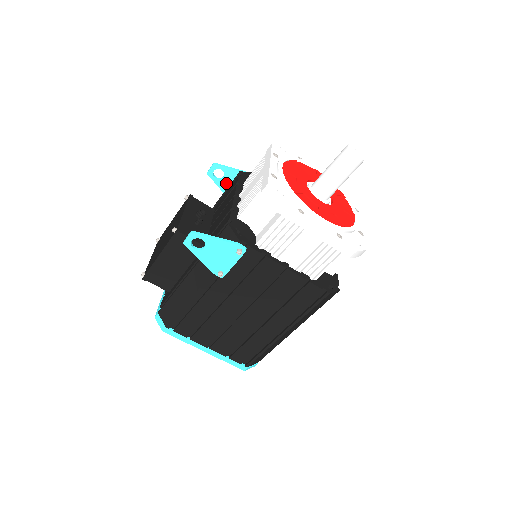
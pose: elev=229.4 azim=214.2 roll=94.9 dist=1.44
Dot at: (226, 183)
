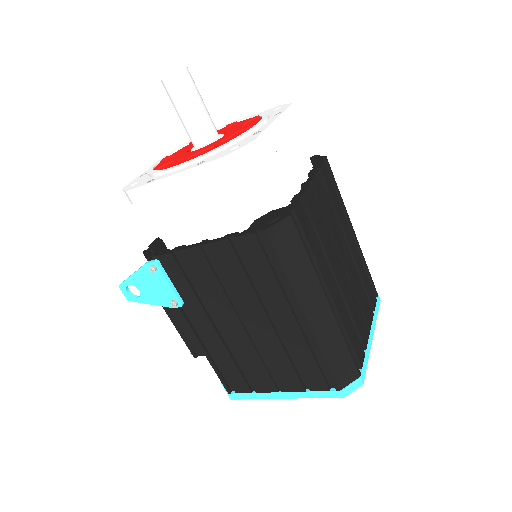
Dot at: occluded
